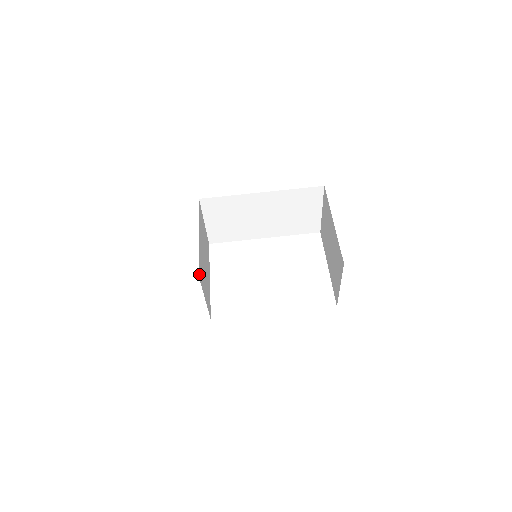
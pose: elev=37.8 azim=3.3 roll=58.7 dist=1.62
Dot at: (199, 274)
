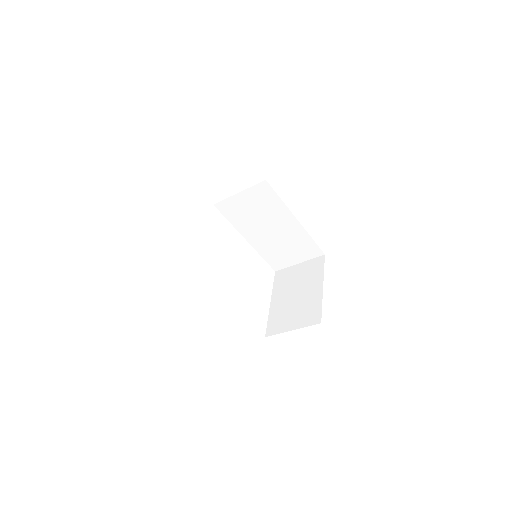
Dot at: occluded
